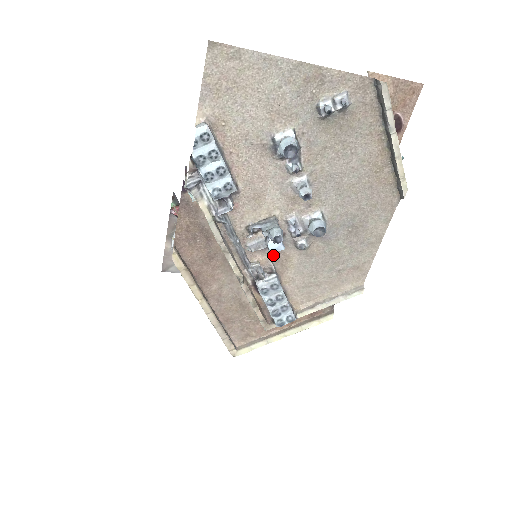
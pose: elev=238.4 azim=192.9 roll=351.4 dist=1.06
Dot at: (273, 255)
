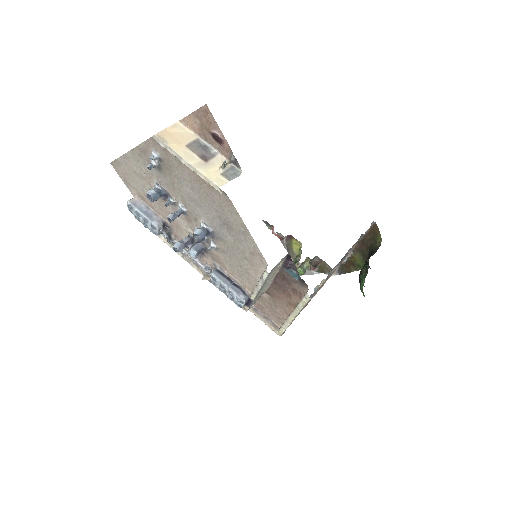
Dot at: (211, 257)
